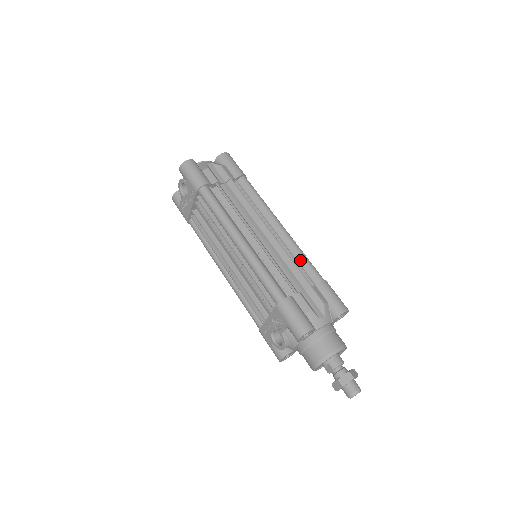
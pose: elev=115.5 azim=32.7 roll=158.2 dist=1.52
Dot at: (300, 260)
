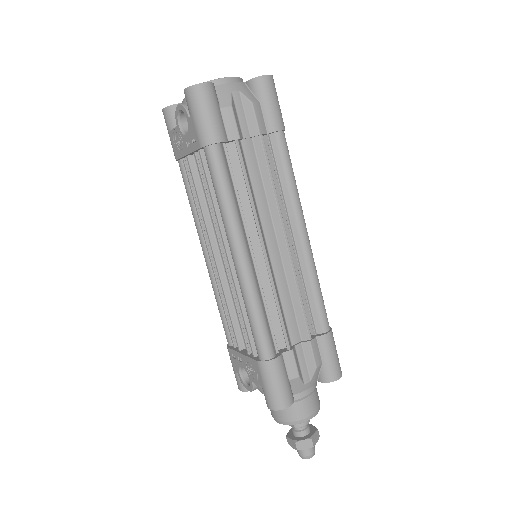
Dot at: (311, 294)
